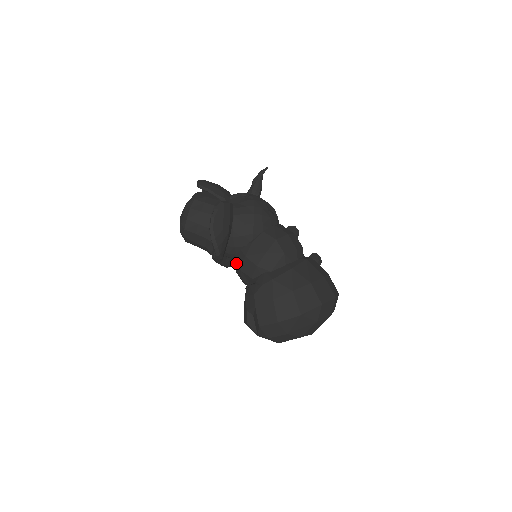
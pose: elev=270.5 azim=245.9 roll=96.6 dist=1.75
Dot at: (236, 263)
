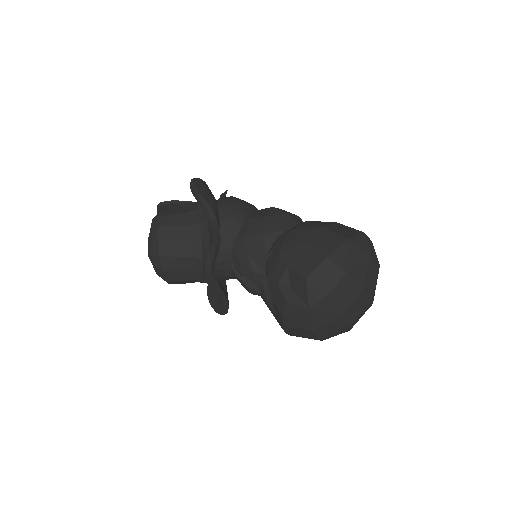
Dot at: (237, 254)
